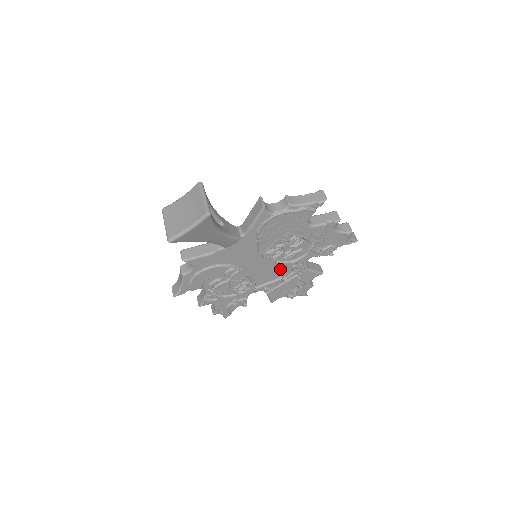
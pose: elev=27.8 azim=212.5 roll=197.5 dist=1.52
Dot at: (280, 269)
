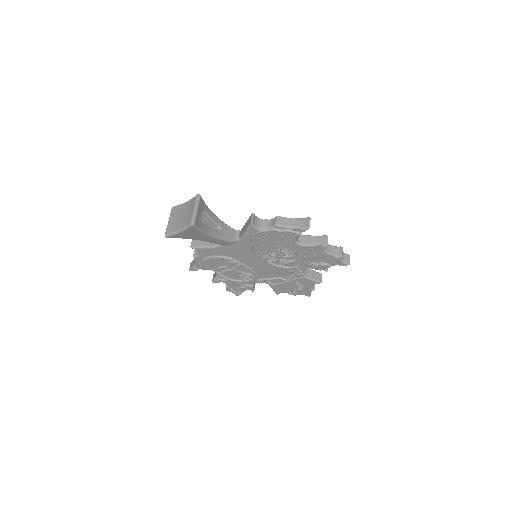
Dot at: (279, 271)
